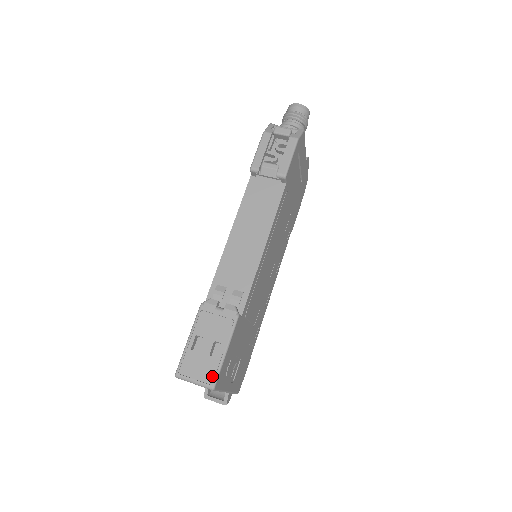
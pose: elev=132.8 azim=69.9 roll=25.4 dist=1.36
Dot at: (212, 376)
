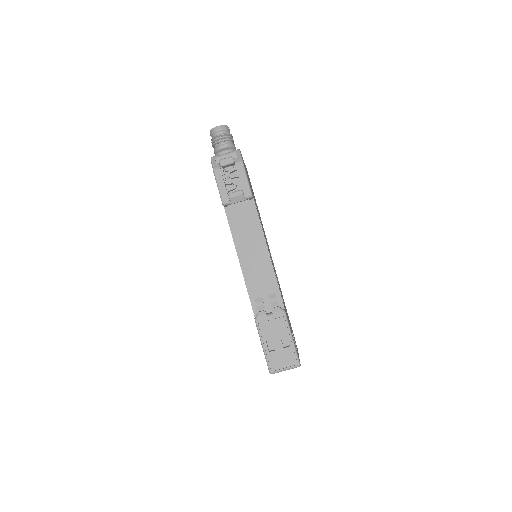
Dot at: (294, 359)
